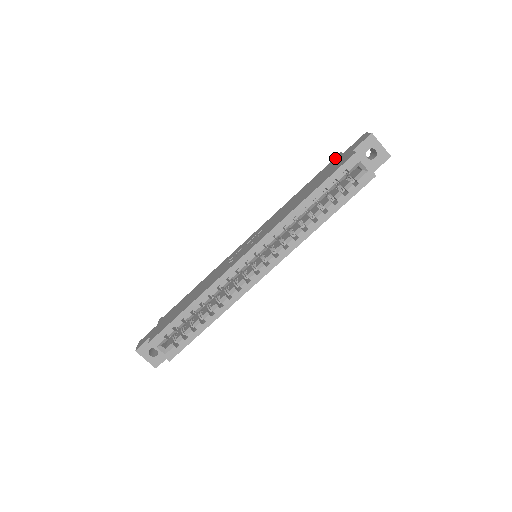
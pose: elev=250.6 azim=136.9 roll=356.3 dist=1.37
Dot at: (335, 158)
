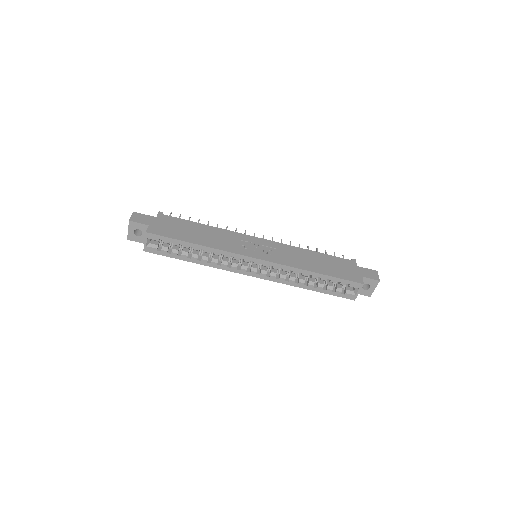
Dot at: (350, 261)
